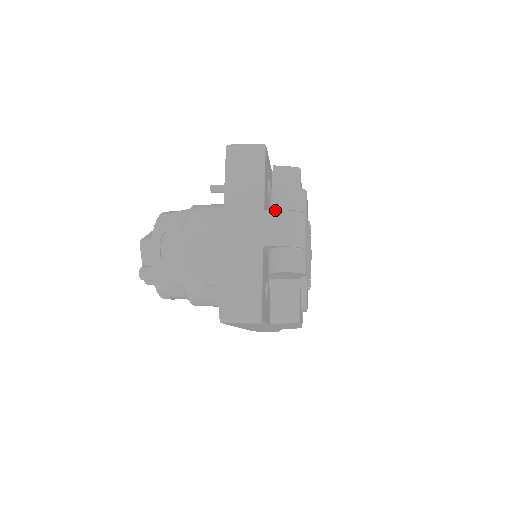
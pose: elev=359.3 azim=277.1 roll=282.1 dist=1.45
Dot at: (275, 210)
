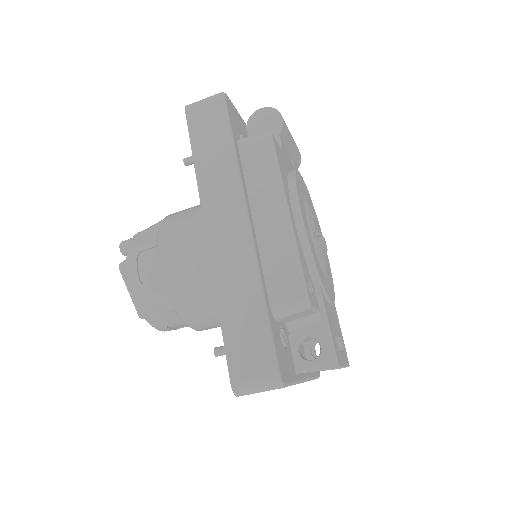
Dot at: occluded
